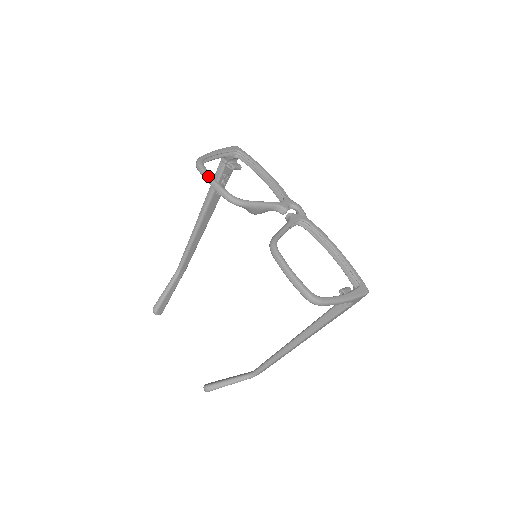
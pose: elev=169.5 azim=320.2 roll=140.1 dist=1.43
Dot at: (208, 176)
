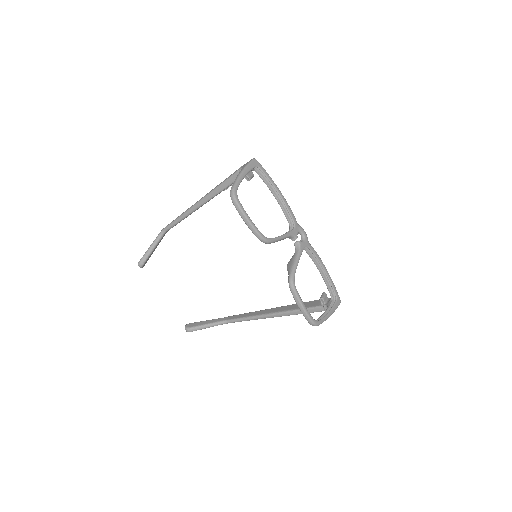
Dot at: (245, 215)
